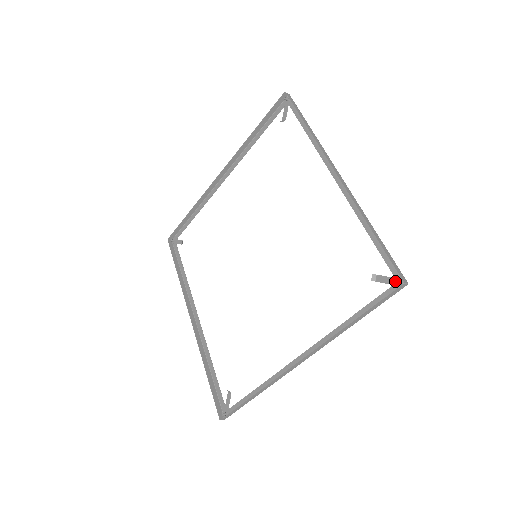
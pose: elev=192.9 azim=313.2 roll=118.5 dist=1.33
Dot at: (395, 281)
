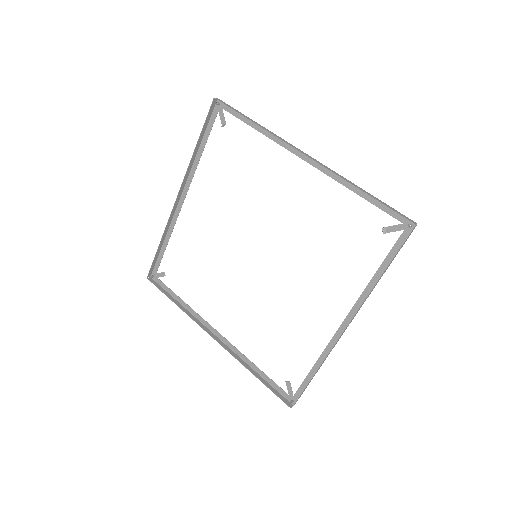
Dot at: (292, 397)
